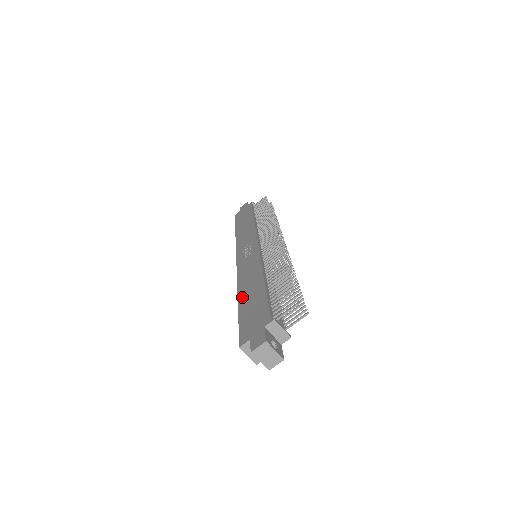
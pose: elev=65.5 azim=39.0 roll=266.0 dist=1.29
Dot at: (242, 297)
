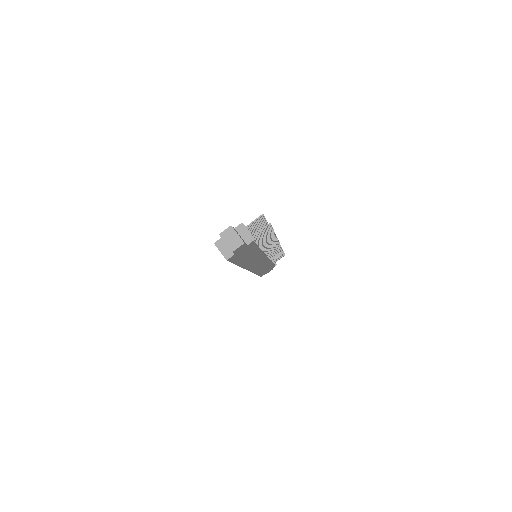
Dot at: occluded
